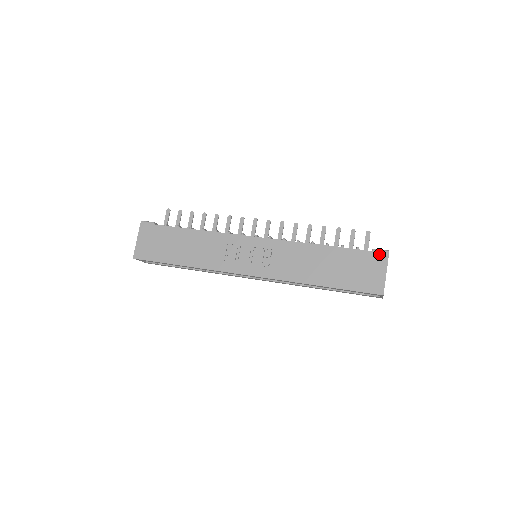
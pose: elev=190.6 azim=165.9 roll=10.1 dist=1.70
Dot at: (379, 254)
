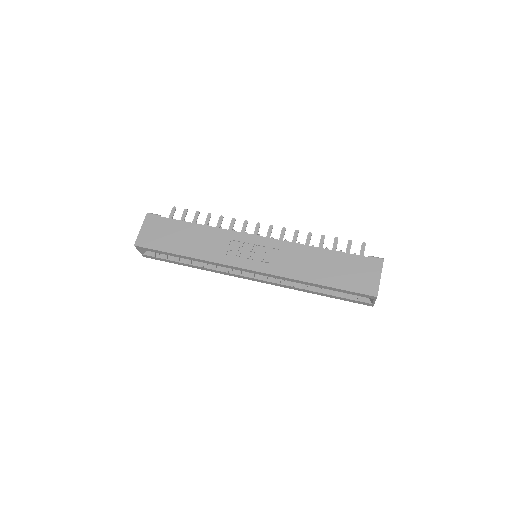
Dot at: (374, 260)
